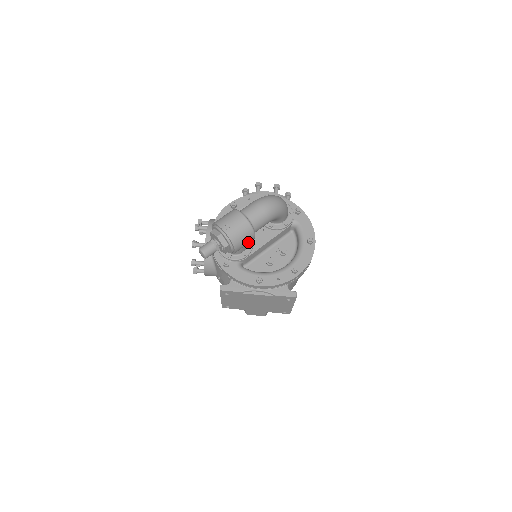
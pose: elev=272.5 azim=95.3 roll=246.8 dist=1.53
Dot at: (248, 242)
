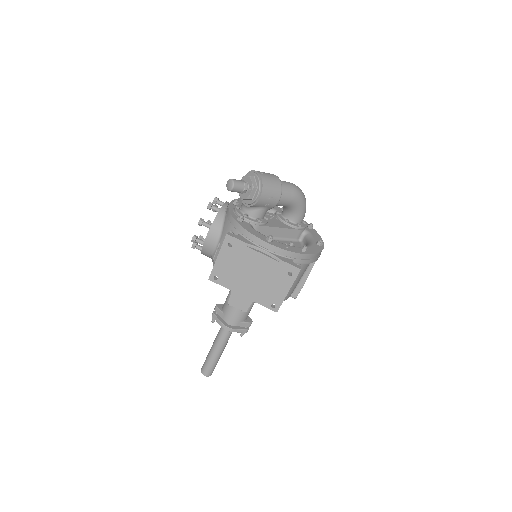
Dot at: (273, 199)
